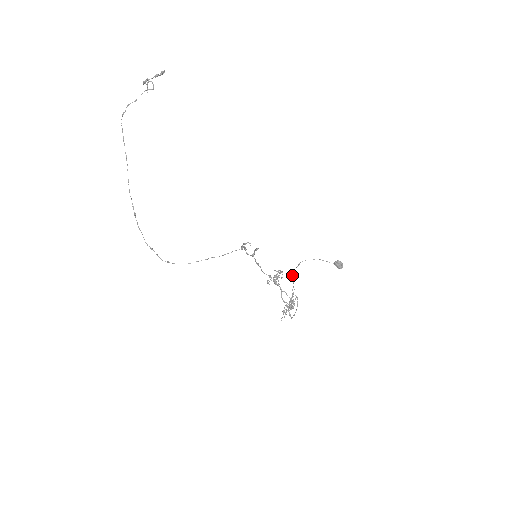
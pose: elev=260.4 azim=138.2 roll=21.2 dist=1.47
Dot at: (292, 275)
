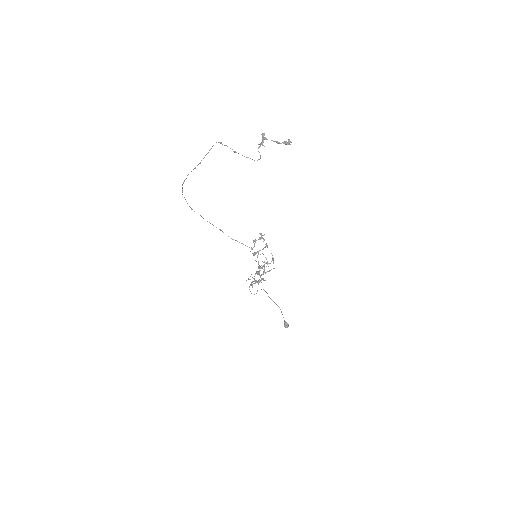
Dot at: (263, 289)
